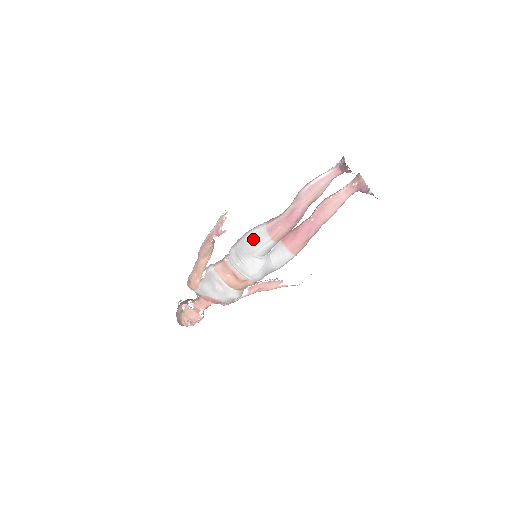
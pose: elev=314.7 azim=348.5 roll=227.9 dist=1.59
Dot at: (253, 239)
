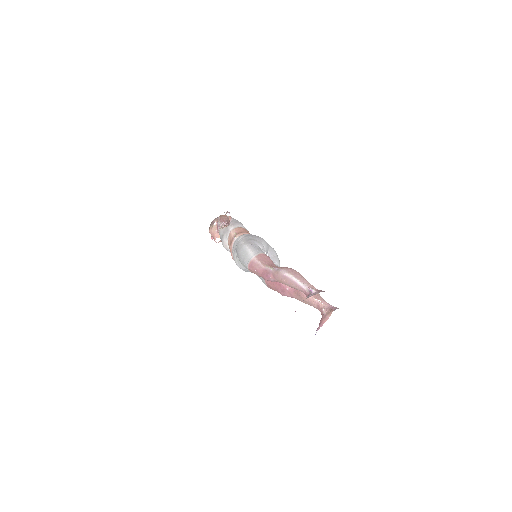
Dot at: (243, 254)
